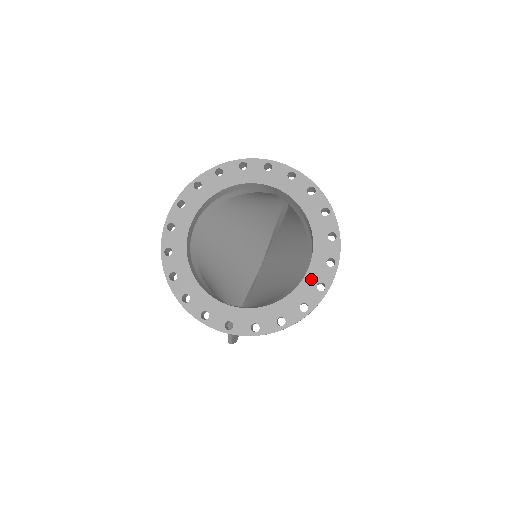
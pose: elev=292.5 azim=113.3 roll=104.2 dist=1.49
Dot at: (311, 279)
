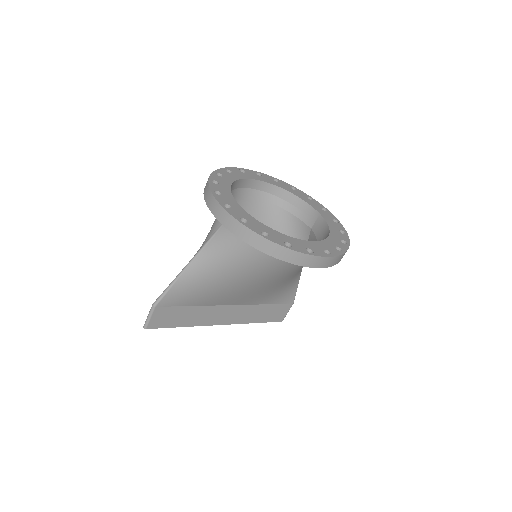
Dot at: (306, 244)
